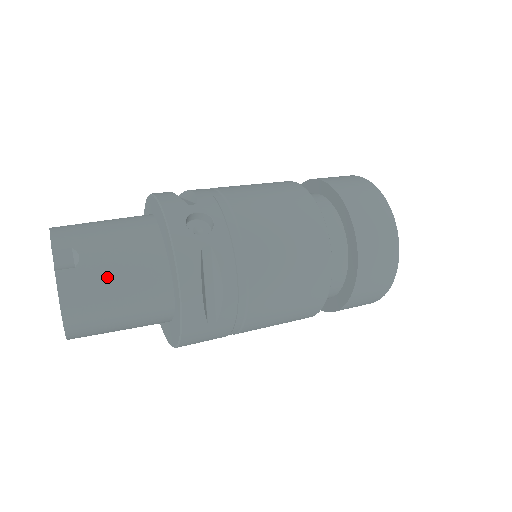
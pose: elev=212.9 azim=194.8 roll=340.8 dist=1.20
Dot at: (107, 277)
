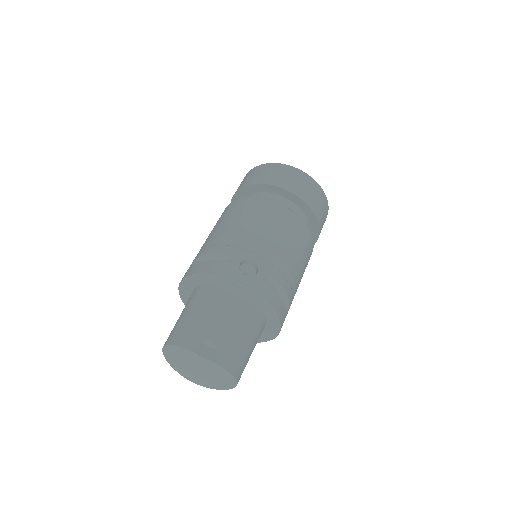
Dot at: (234, 338)
